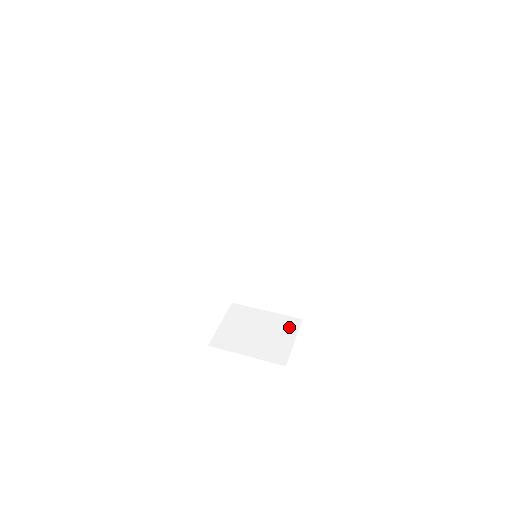
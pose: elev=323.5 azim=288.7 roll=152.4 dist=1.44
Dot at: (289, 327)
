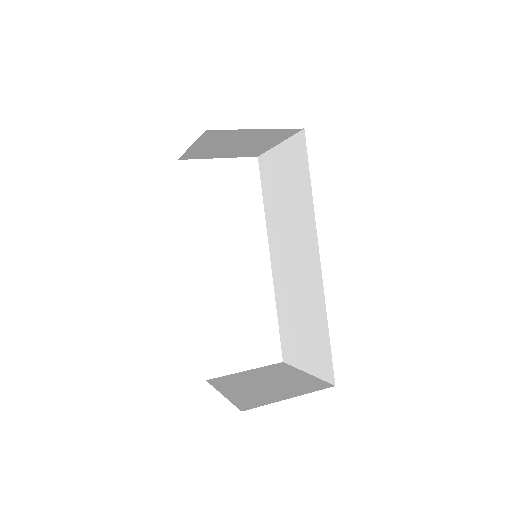
Dot at: (306, 387)
